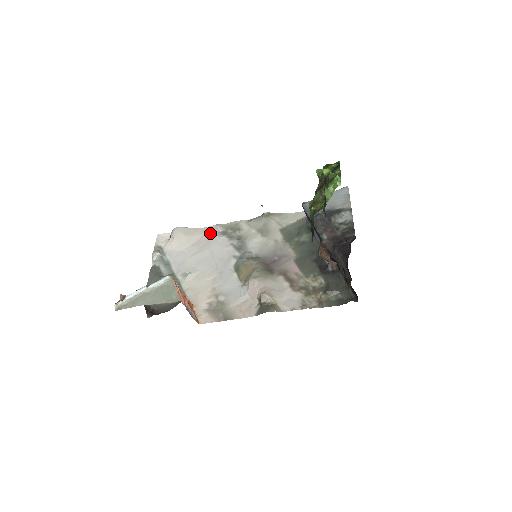
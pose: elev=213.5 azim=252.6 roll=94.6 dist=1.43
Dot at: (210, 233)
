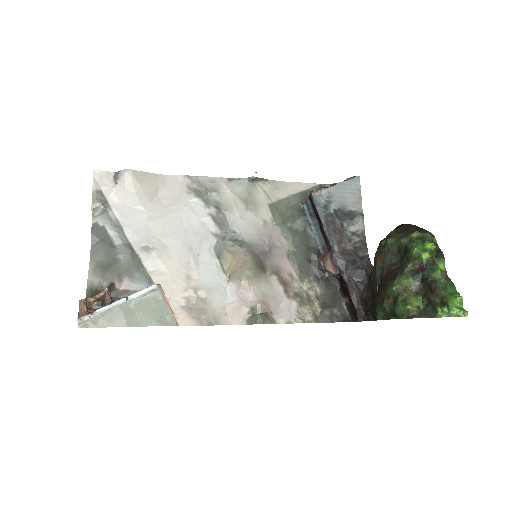
Dot at: (176, 187)
